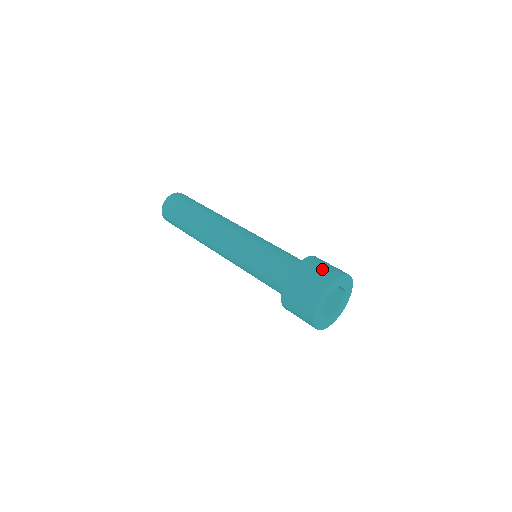
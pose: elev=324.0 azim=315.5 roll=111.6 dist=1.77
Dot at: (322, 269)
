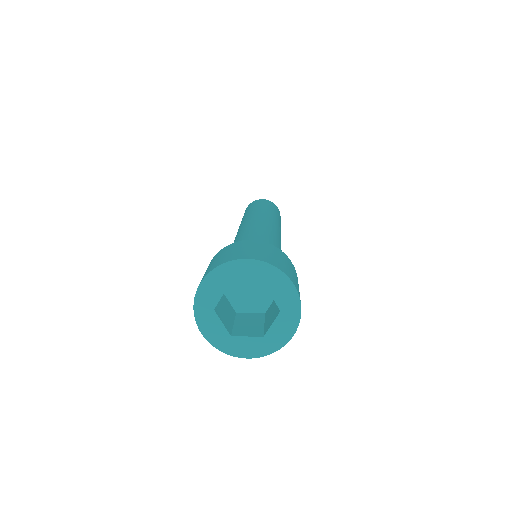
Dot at: (256, 250)
